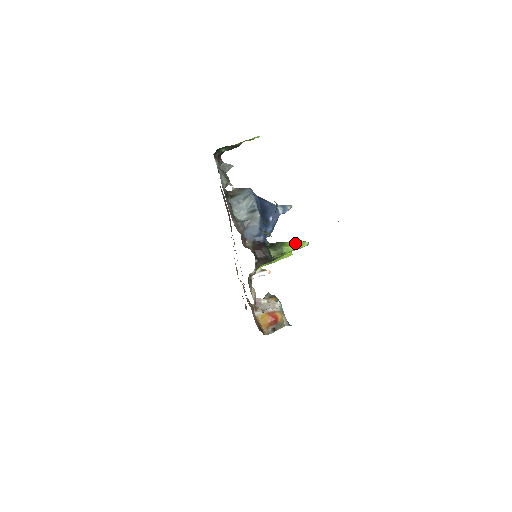
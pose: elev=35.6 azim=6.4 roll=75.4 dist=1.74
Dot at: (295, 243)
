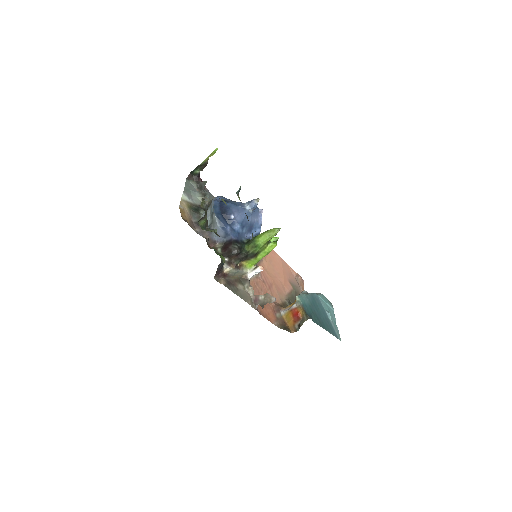
Dot at: (265, 233)
